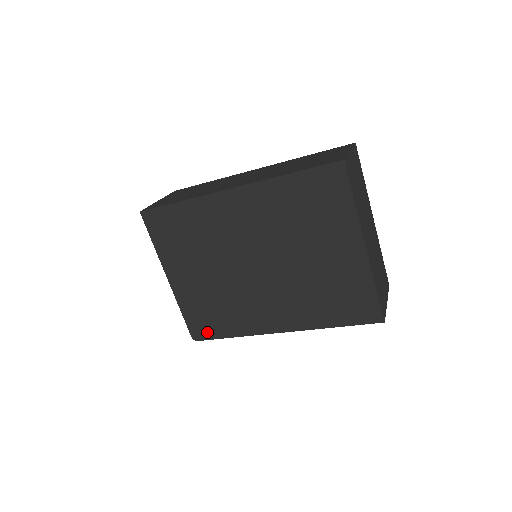
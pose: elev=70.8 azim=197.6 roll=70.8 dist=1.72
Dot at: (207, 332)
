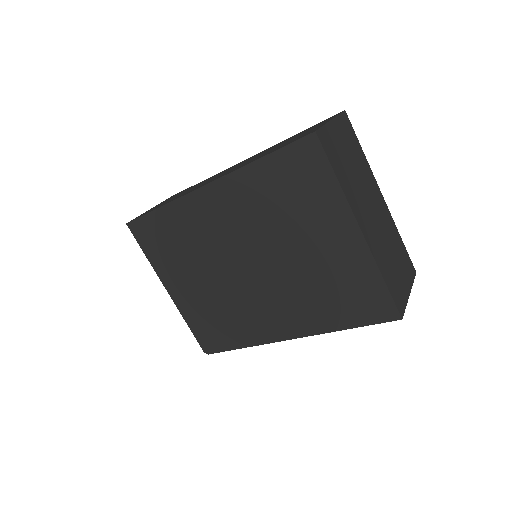
Dot at: (216, 344)
